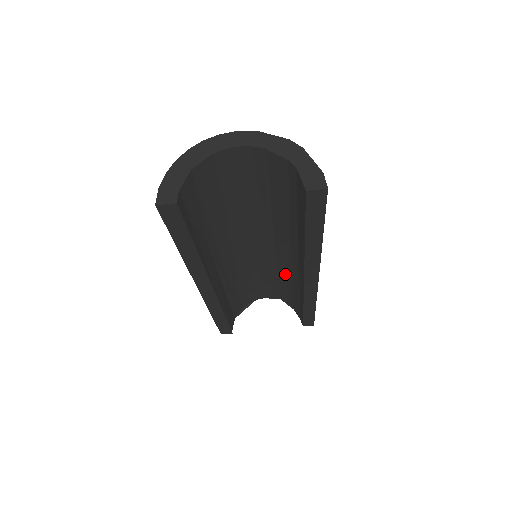
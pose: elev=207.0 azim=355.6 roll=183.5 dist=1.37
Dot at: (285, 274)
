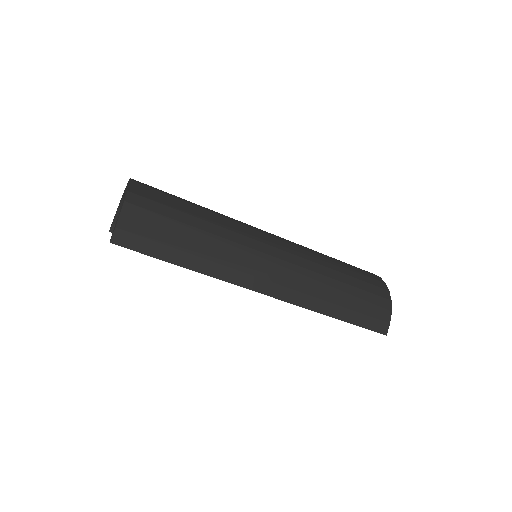
Dot at: occluded
